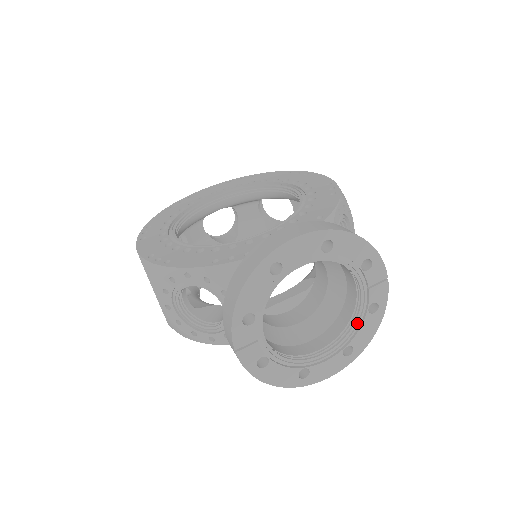
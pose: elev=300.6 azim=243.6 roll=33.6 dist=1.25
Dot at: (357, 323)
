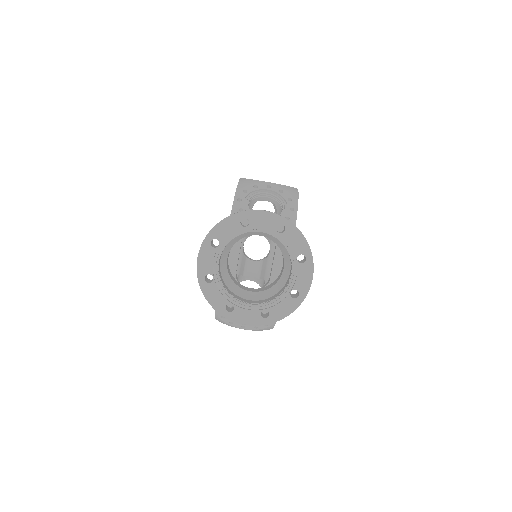
Dot at: (285, 244)
